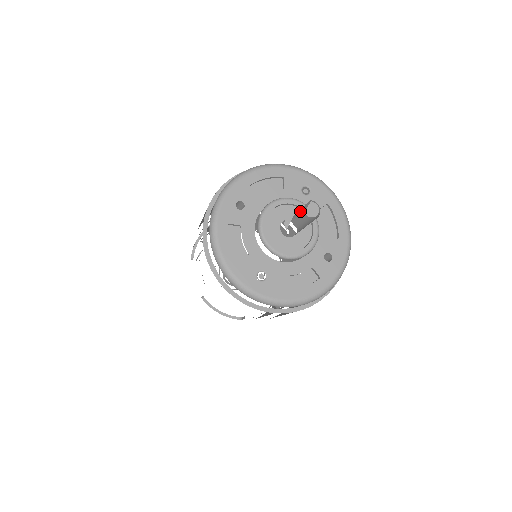
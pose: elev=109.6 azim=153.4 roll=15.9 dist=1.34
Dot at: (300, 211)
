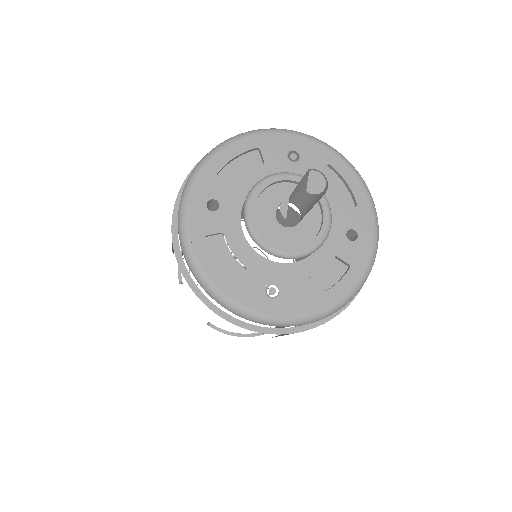
Dot at: (297, 188)
